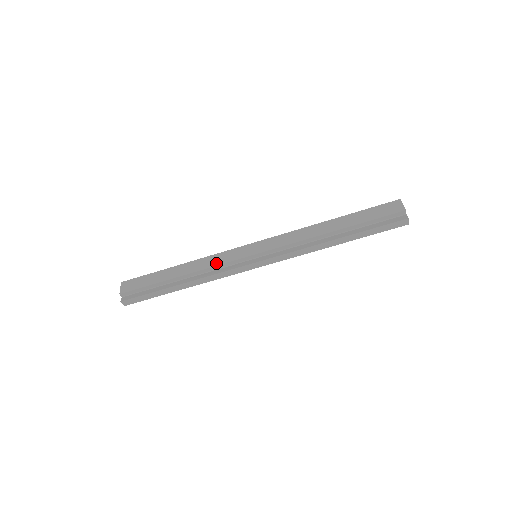
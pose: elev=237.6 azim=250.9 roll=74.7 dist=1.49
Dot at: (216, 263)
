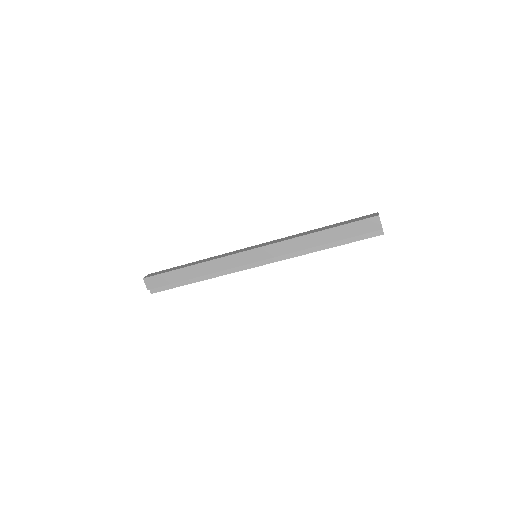
Dot at: (224, 268)
